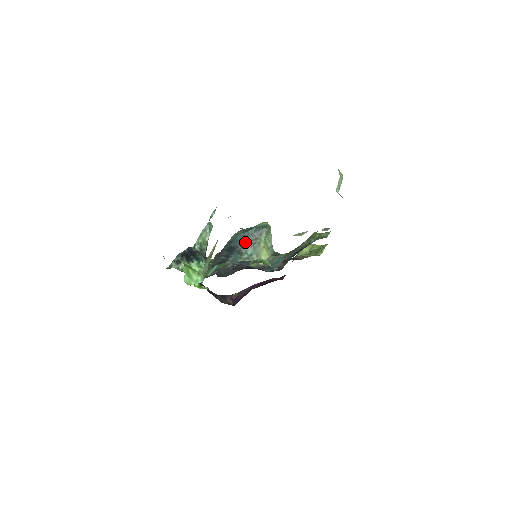
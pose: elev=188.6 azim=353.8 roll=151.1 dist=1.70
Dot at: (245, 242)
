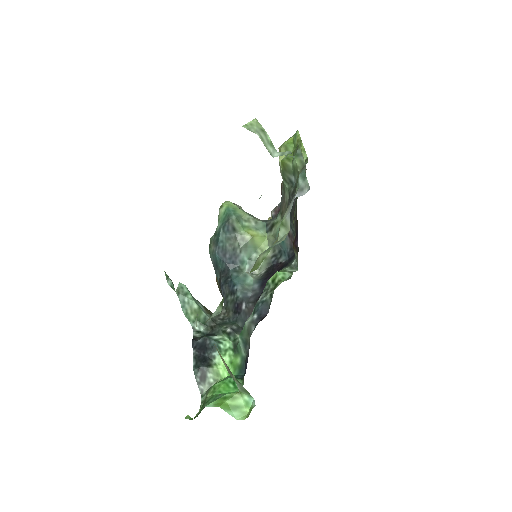
Dot at: (229, 254)
